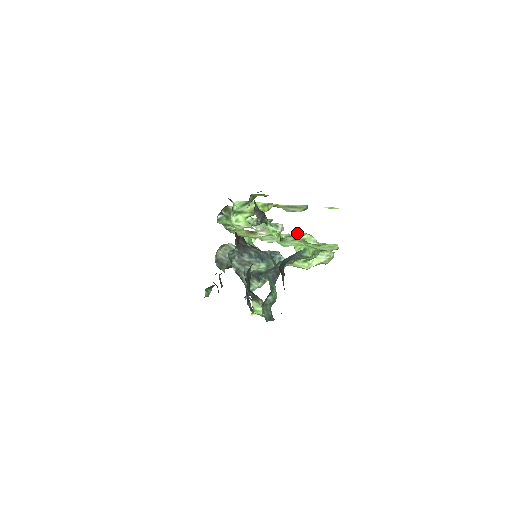
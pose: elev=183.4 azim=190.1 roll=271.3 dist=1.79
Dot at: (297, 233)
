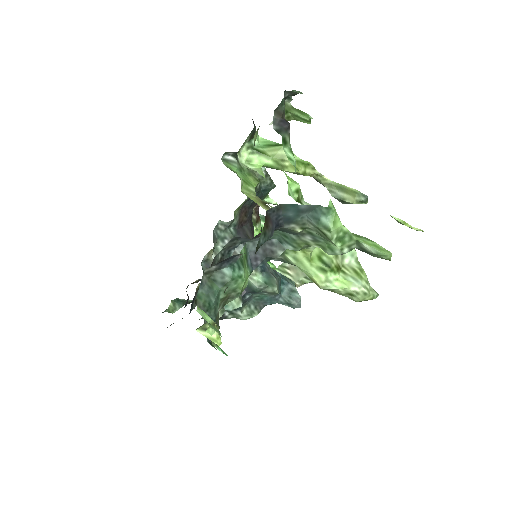
Dot at: occluded
